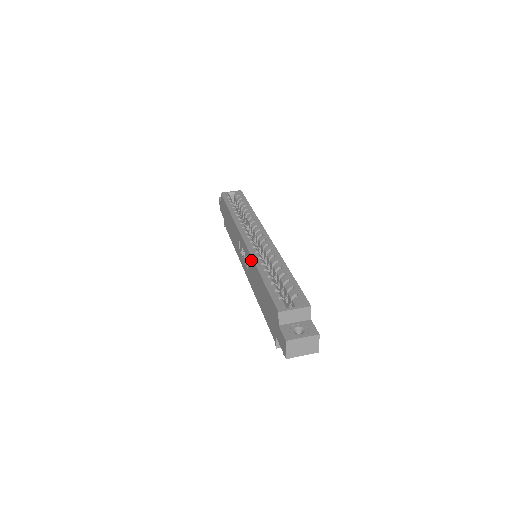
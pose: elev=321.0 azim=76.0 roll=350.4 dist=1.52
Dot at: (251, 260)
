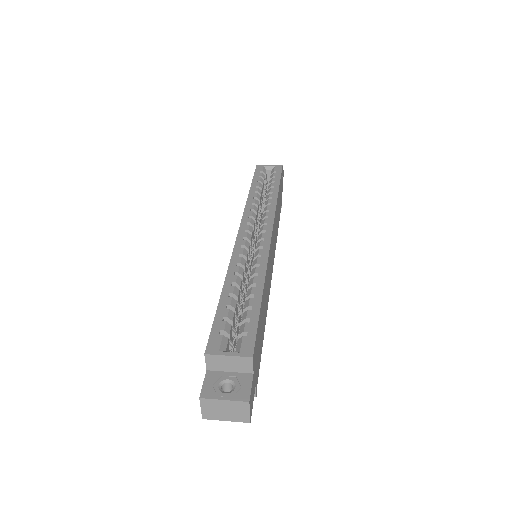
Dot at: occluded
